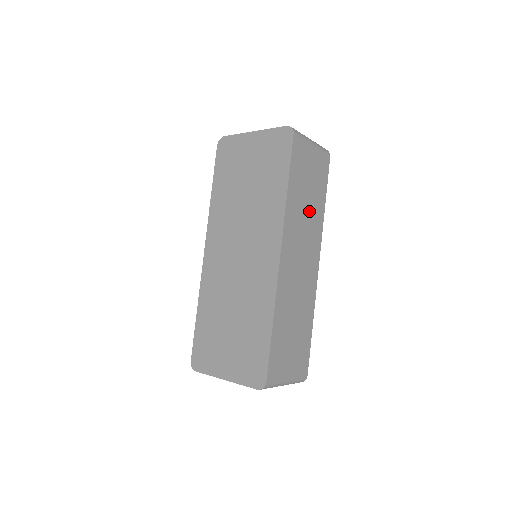
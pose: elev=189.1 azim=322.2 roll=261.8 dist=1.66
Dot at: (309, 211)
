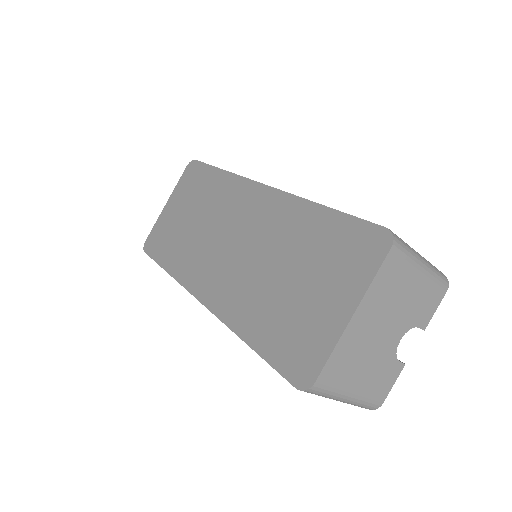
Dot at: occluded
